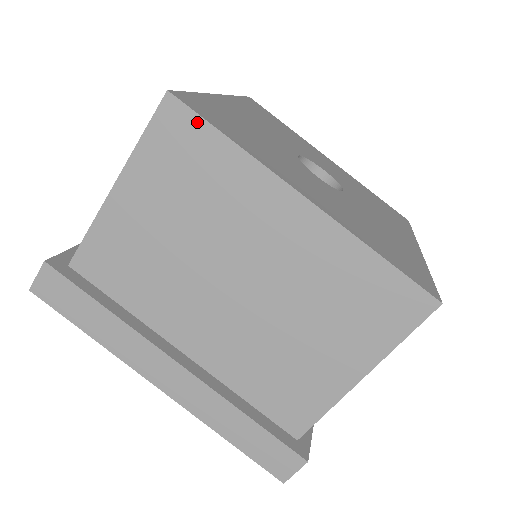
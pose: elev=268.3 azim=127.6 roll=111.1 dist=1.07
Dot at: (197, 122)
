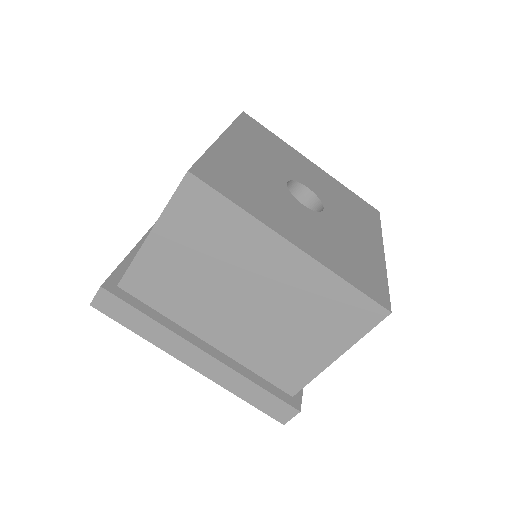
Dot at: (211, 193)
